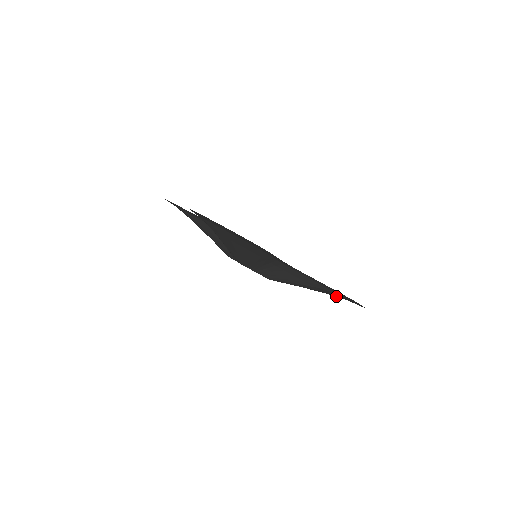
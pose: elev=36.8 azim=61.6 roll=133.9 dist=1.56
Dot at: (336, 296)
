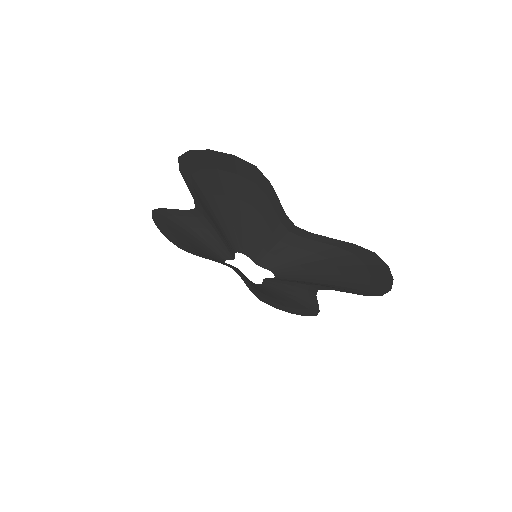
Dot at: (356, 274)
